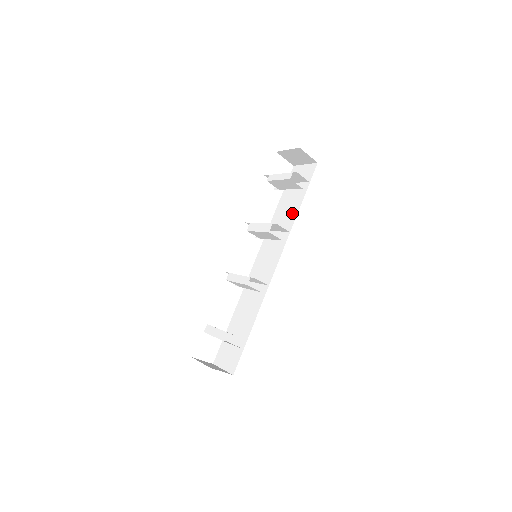
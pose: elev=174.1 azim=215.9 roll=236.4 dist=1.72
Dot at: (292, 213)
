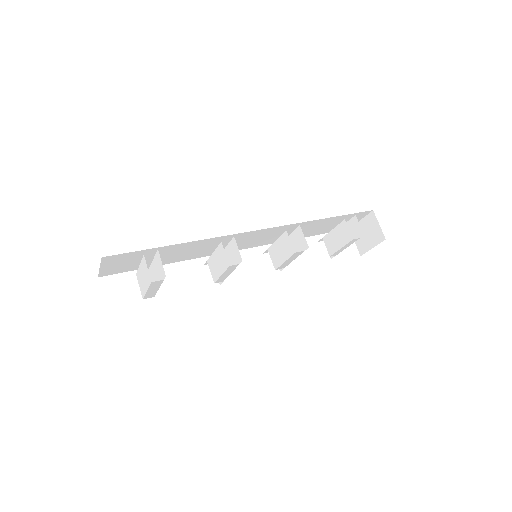
Dot at: occluded
